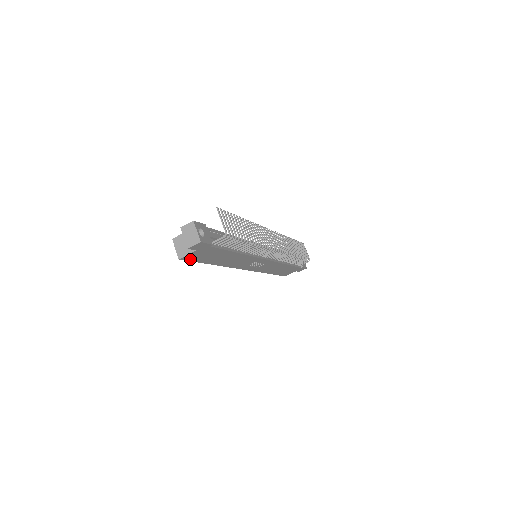
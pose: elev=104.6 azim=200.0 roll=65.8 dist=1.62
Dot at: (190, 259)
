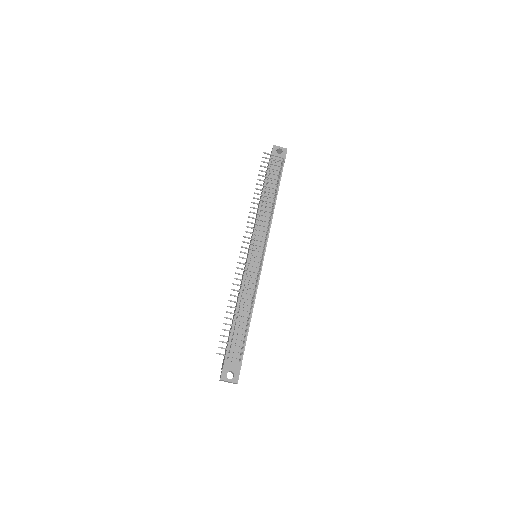
Dot at: occluded
